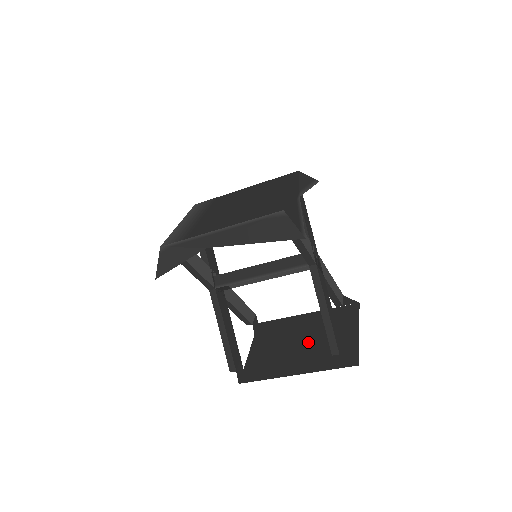
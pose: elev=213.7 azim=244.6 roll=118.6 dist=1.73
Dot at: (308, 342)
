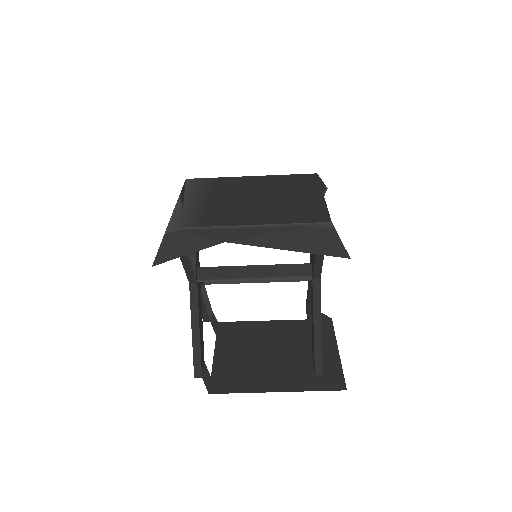
Dot at: (284, 355)
